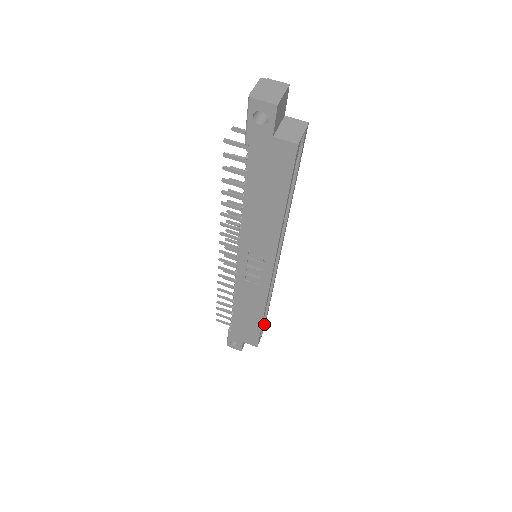
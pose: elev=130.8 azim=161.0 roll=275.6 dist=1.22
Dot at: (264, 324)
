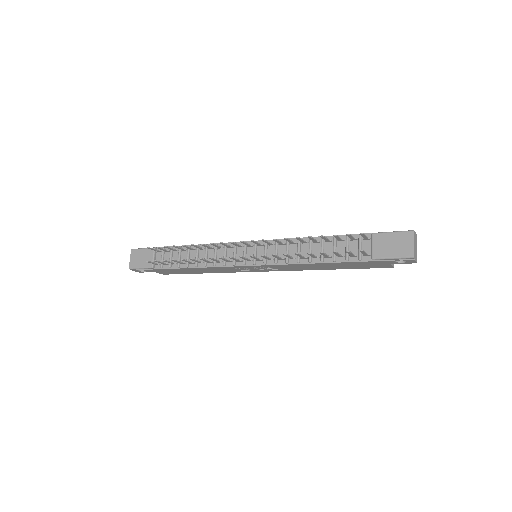
Dot at: occluded
